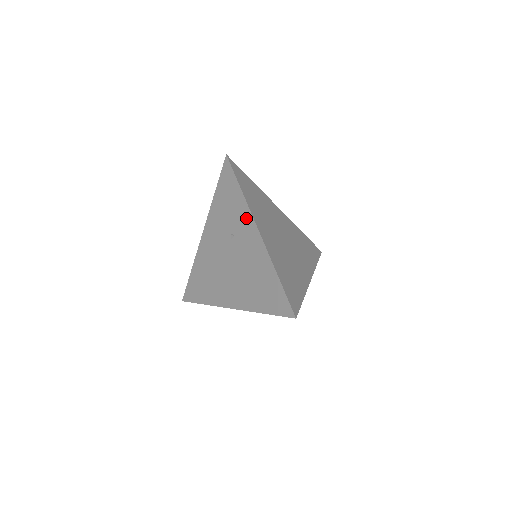
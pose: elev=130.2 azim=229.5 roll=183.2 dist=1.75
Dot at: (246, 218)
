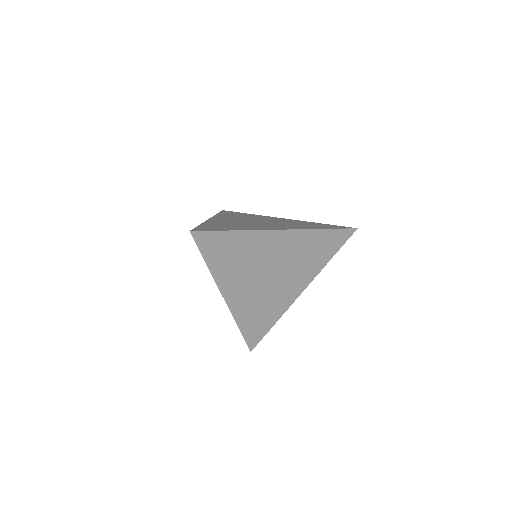
Dot at: occluded
